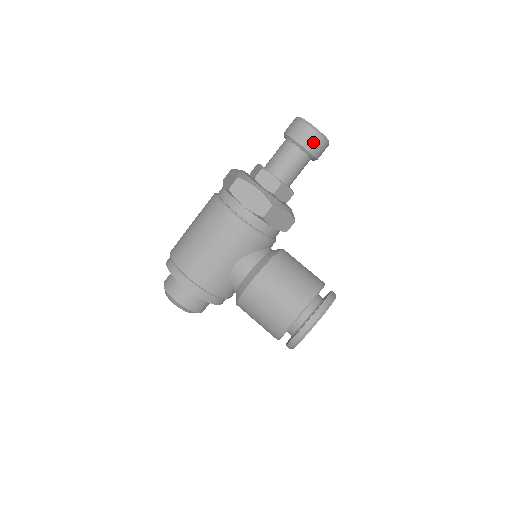
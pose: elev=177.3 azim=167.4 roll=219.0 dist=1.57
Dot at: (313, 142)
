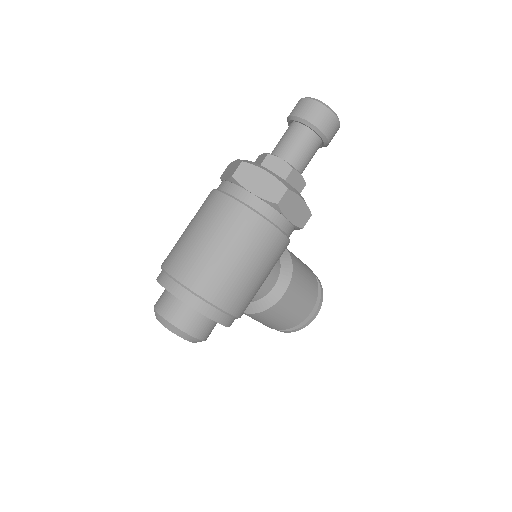
Dot at: (334, 135)
